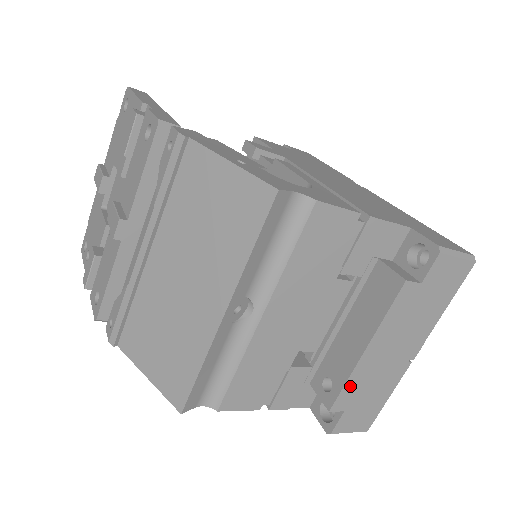
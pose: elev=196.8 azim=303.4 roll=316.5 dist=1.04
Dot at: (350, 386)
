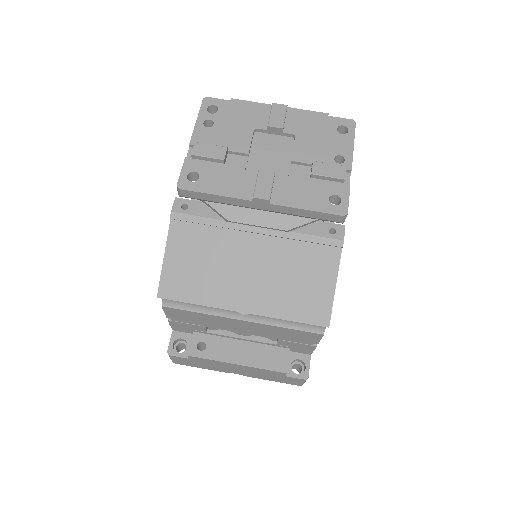
Dot at: (209, 360)
